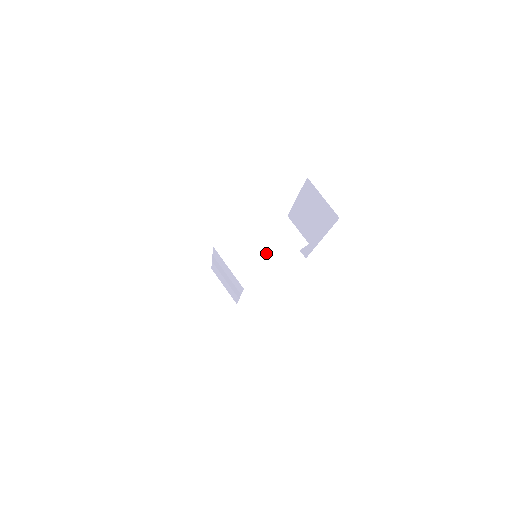
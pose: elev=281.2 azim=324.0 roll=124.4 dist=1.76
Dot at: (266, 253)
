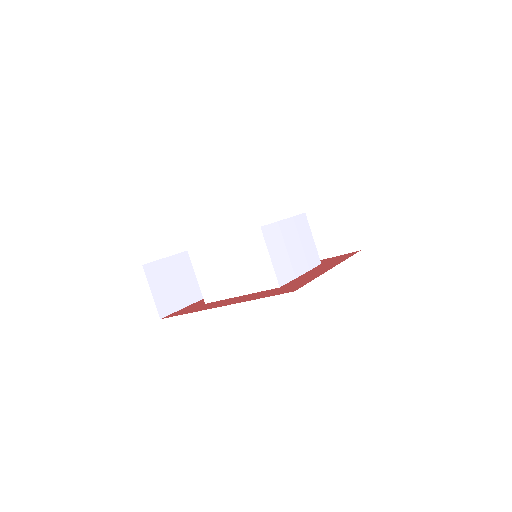
Dot at: (296, 257)
